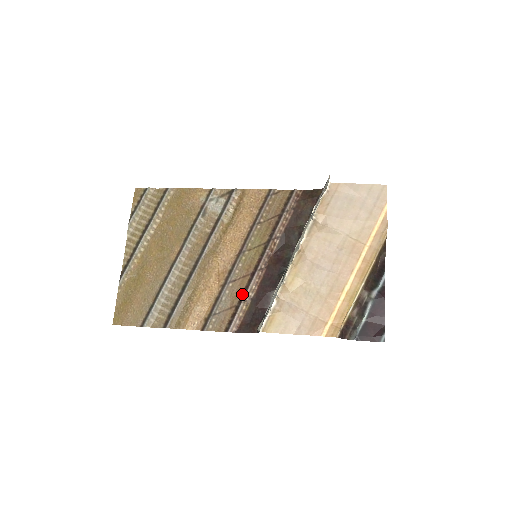
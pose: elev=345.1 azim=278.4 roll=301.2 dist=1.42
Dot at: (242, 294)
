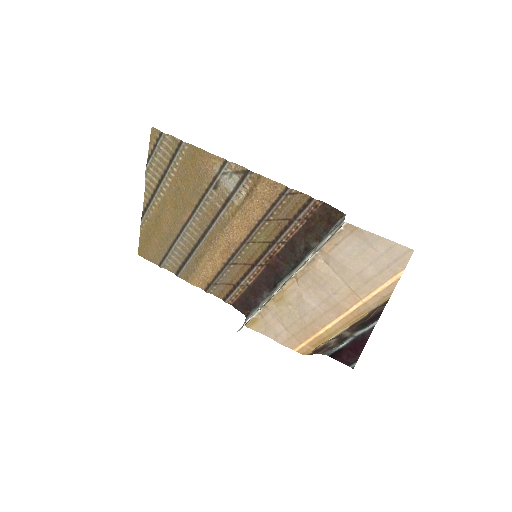
Dot at: (241, 278)
